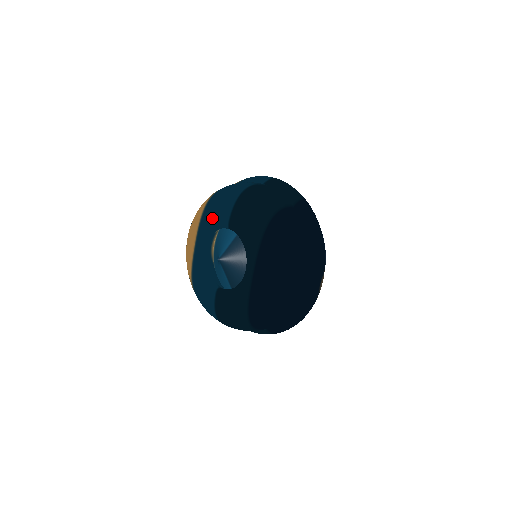
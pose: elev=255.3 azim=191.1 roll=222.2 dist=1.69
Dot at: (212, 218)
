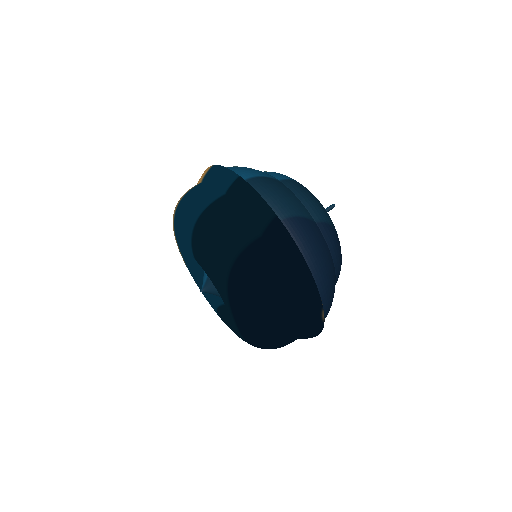
Dot at: (181, 244)
